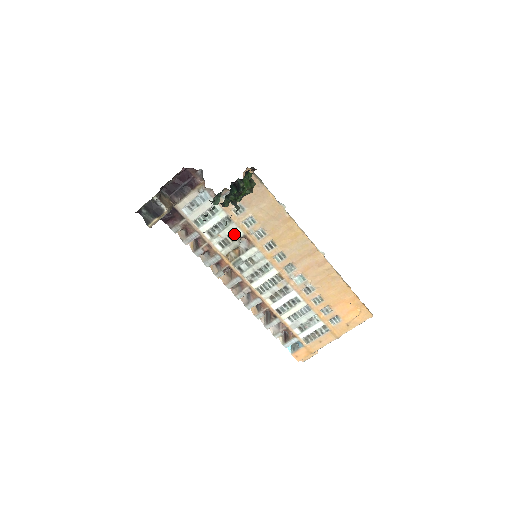
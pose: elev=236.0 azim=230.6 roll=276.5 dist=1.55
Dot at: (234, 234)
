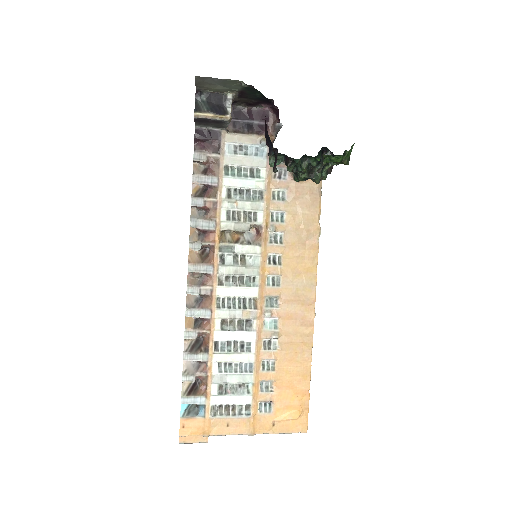
Dot at: (252, 215)
